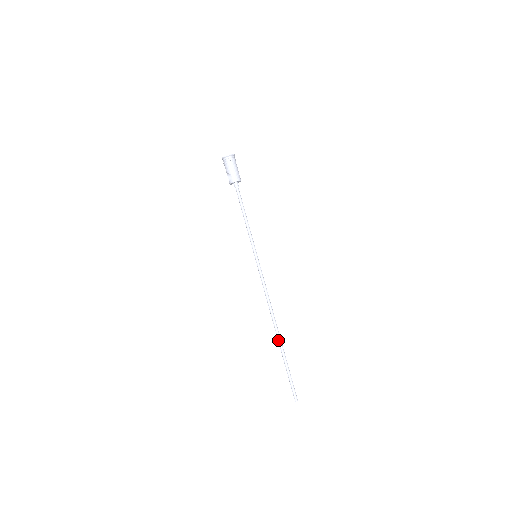
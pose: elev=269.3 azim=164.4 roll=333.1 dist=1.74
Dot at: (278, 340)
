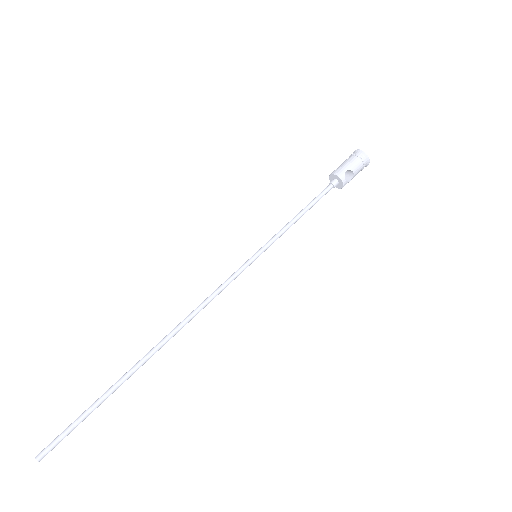
Dot at: (140, 360)
